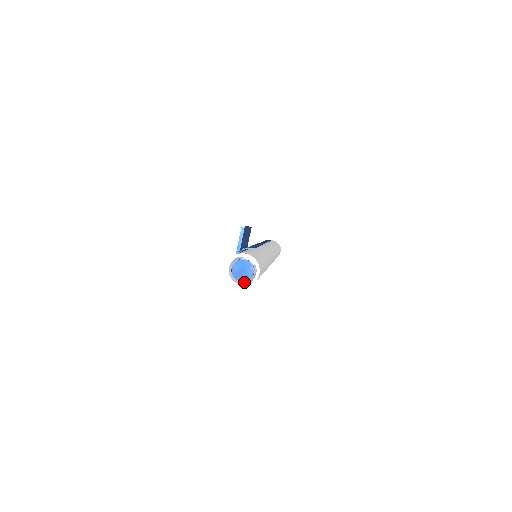
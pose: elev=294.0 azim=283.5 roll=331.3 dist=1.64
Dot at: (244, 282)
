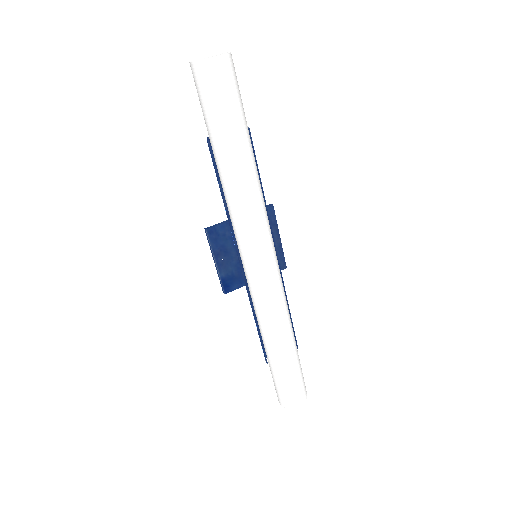
Dot at: (201, 82)
